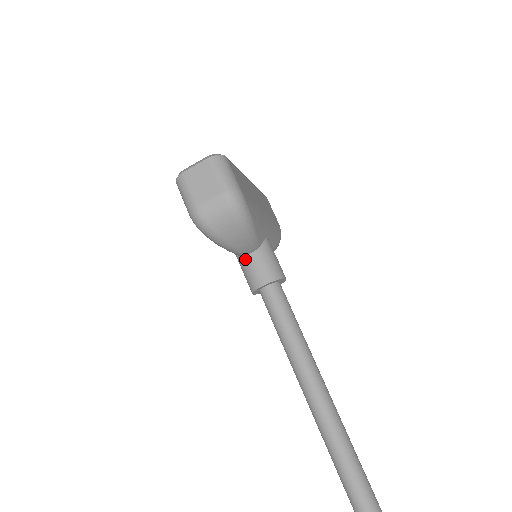
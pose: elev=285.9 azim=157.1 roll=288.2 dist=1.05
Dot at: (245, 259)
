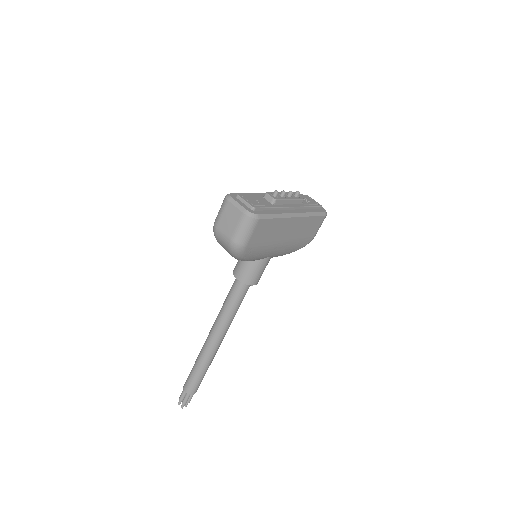
Dot at: occluded
